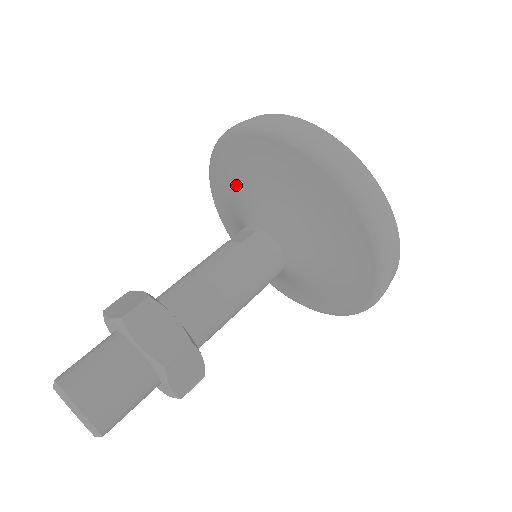
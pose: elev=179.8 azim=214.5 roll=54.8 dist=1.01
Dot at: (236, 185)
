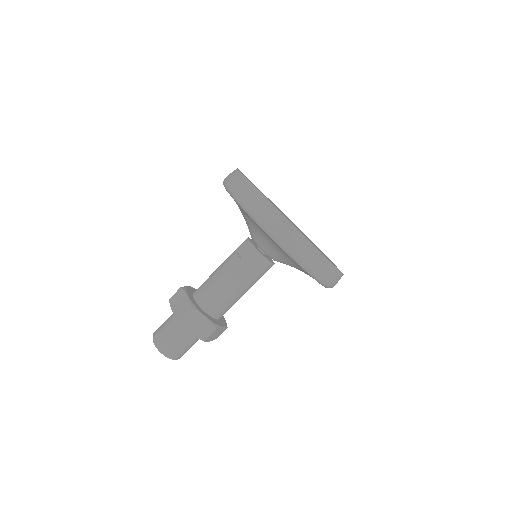
Dot at: (241, 212)
